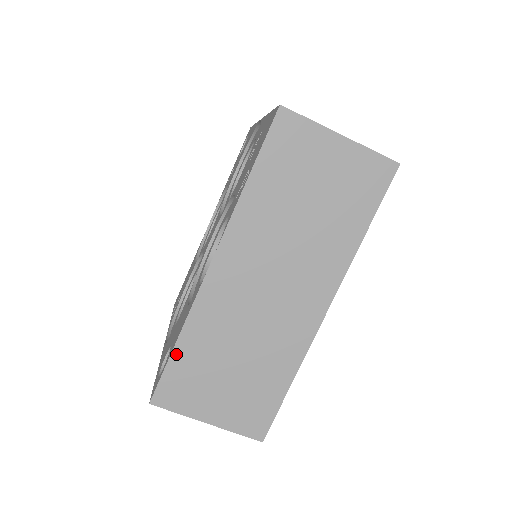
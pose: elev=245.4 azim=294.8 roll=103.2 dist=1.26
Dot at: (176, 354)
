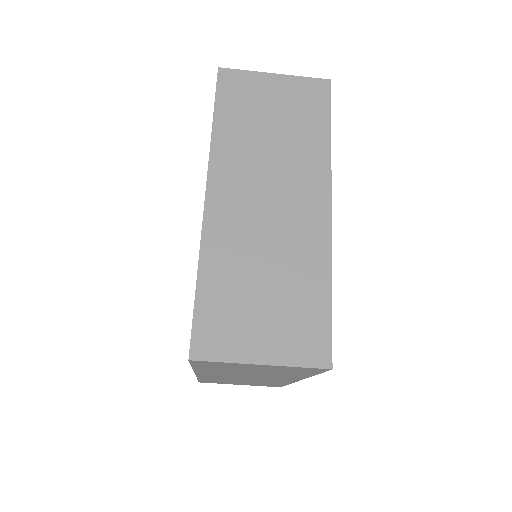
Dot at: (201, 380)
